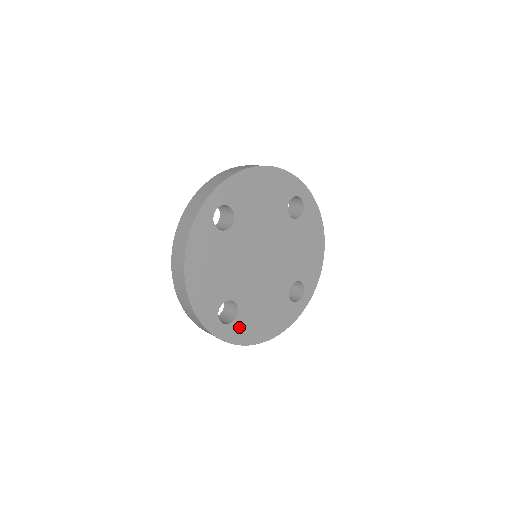
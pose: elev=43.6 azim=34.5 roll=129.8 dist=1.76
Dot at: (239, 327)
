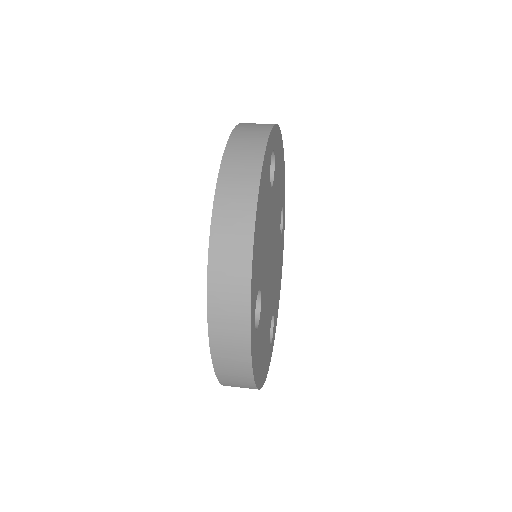
Dot at: (257, 345)
